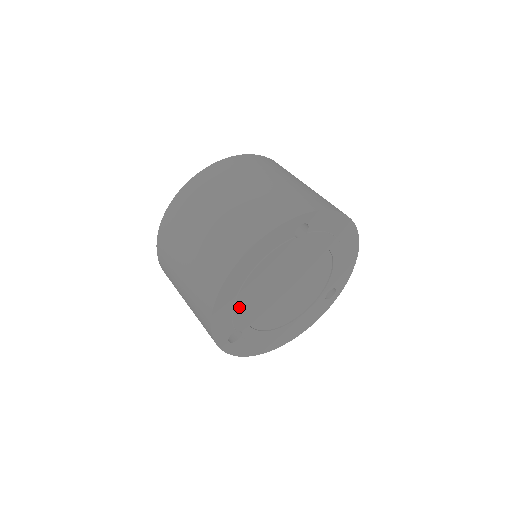
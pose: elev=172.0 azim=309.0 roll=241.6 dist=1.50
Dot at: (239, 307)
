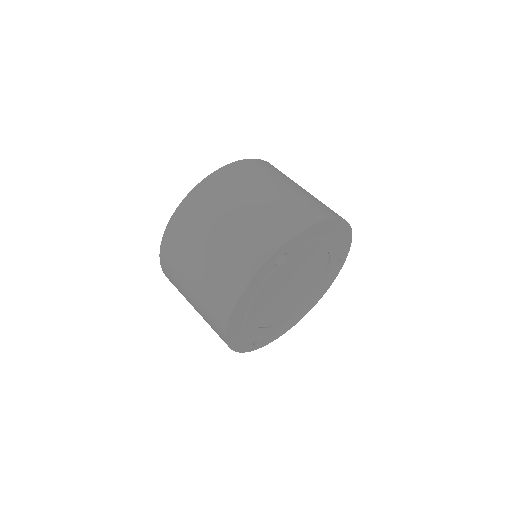
Dot at: (250, 328)
